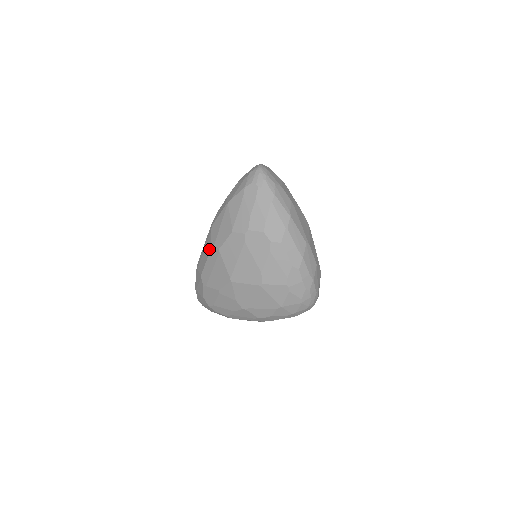
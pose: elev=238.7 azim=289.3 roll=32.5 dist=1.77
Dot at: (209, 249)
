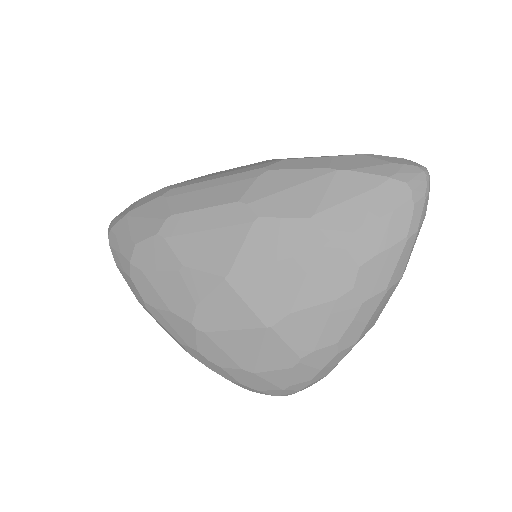
Dot at: (233, 197)
